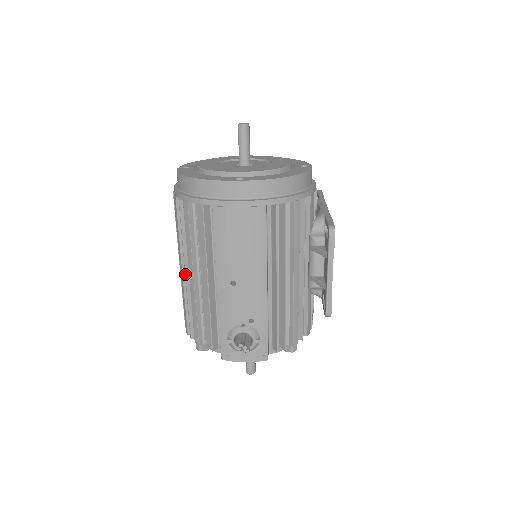
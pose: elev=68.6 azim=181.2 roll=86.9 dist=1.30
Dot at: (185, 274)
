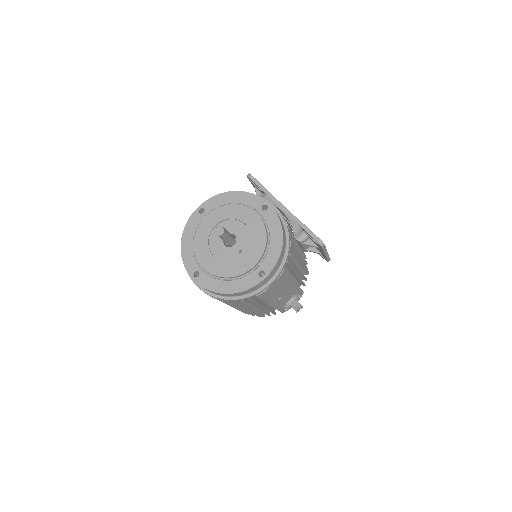
Dot at: occluded
